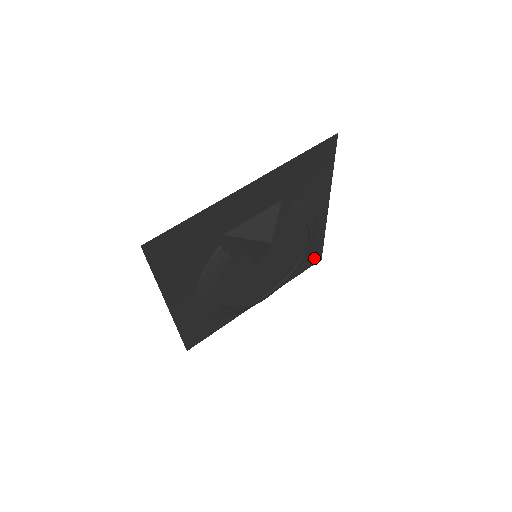
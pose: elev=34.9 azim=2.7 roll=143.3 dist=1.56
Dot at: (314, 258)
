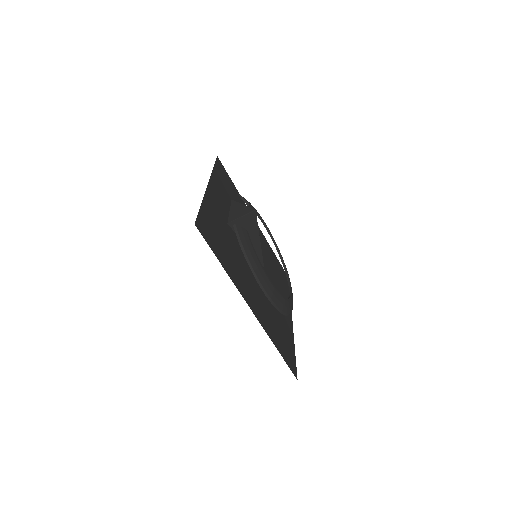
Dot at: (284, 275)
